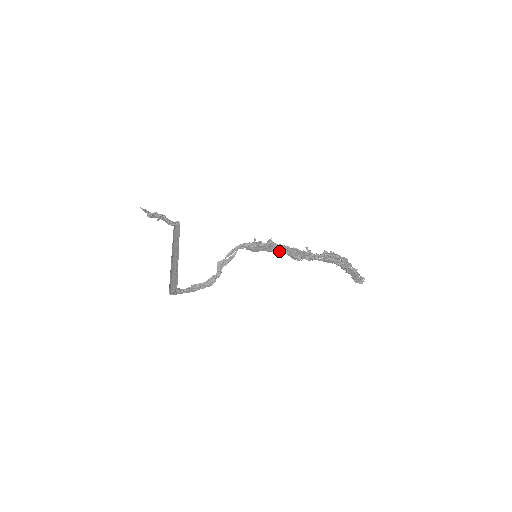
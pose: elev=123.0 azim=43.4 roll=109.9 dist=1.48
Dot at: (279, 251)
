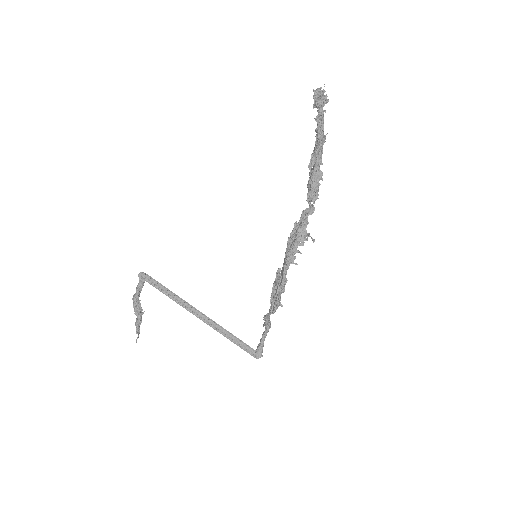
Dot at: occluded
